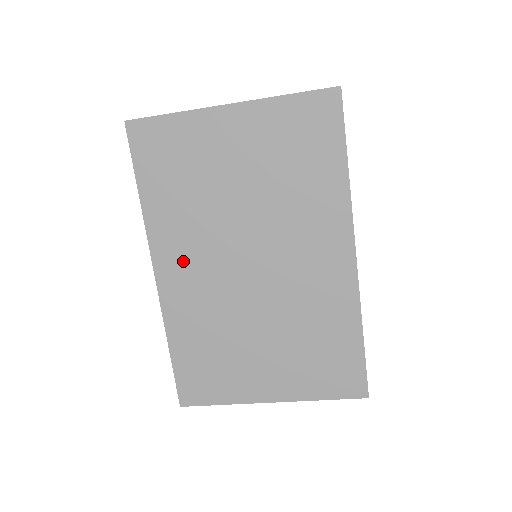
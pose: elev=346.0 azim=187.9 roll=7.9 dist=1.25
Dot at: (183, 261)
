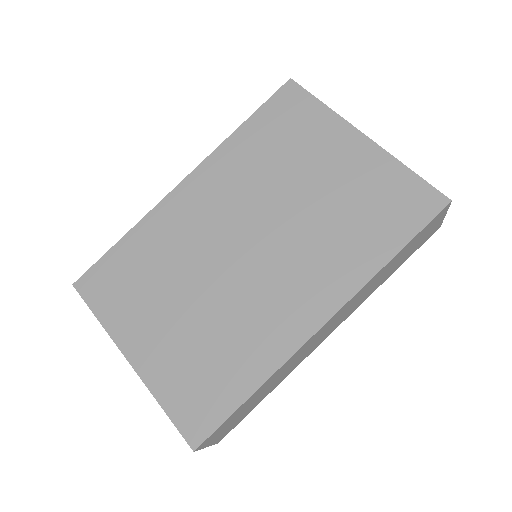
Dot at: (210, 193)
